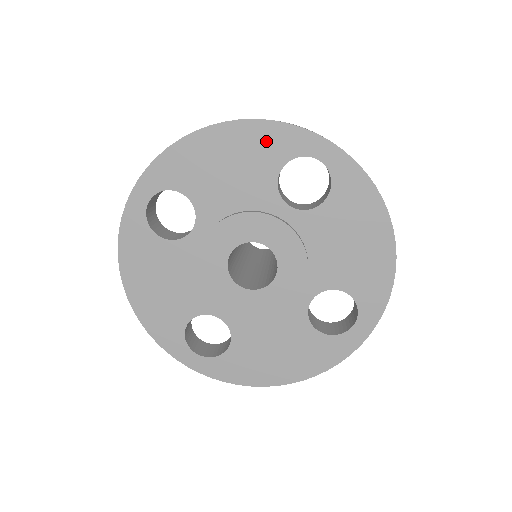
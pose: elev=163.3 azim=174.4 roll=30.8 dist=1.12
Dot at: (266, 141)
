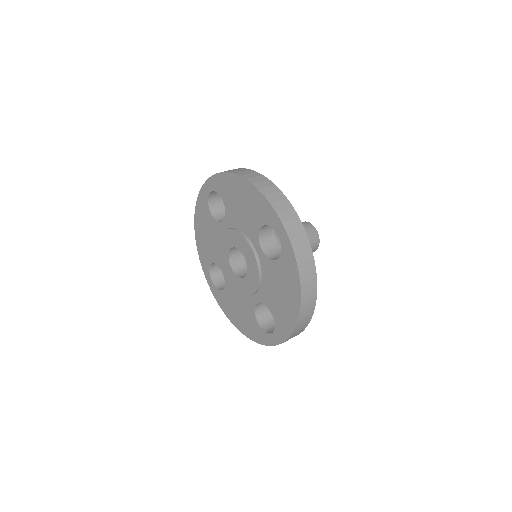
Dot at: (260, 205)
